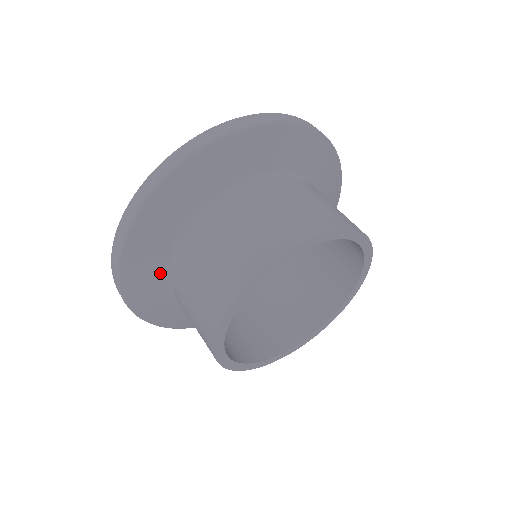
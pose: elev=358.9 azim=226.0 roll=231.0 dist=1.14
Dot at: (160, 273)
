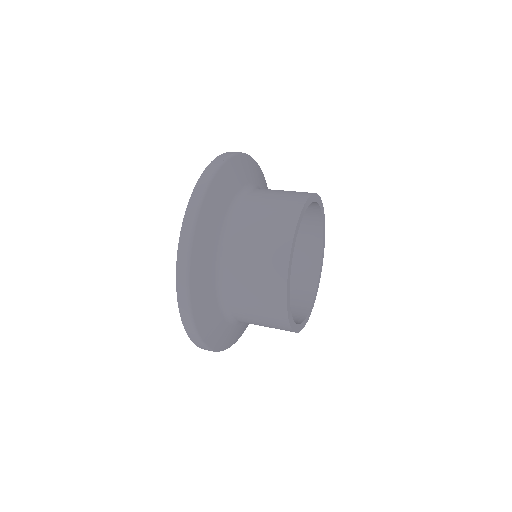
Dot at: (216, 243)
